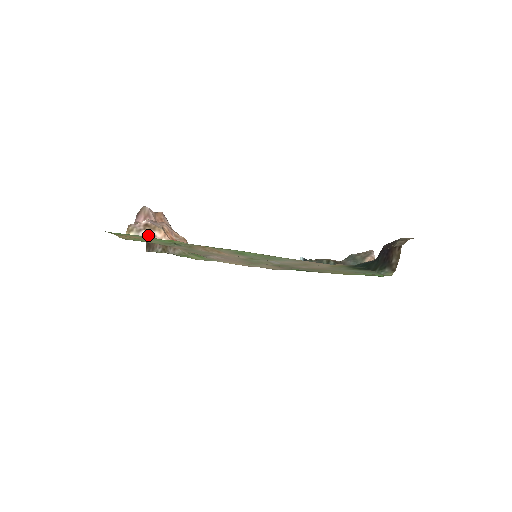
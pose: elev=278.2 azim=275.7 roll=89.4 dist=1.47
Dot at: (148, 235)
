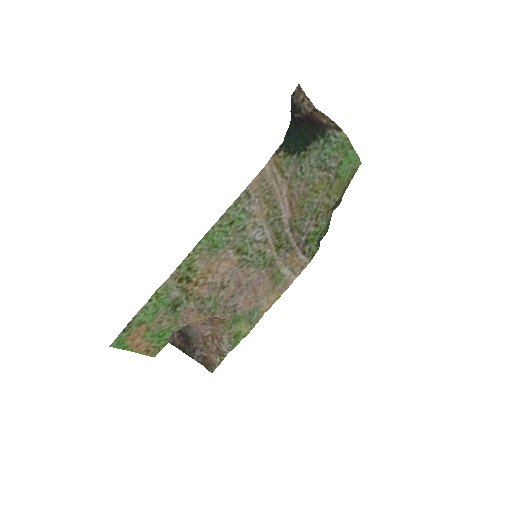
Dot at: occluded
